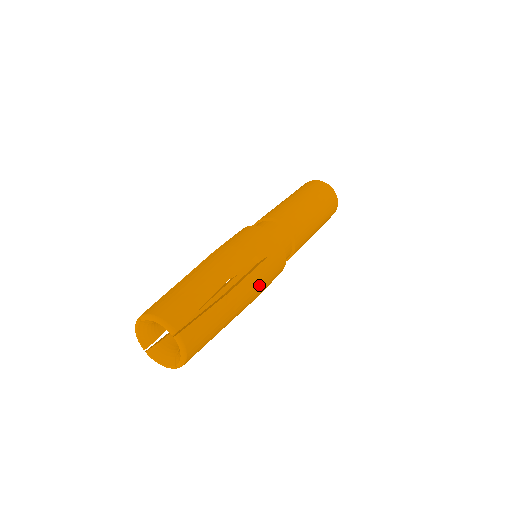
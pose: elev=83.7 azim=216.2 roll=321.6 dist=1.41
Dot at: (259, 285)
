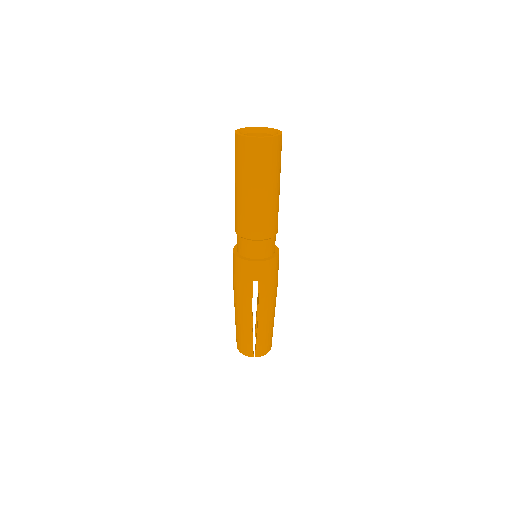
Dot at: (270, 295)
